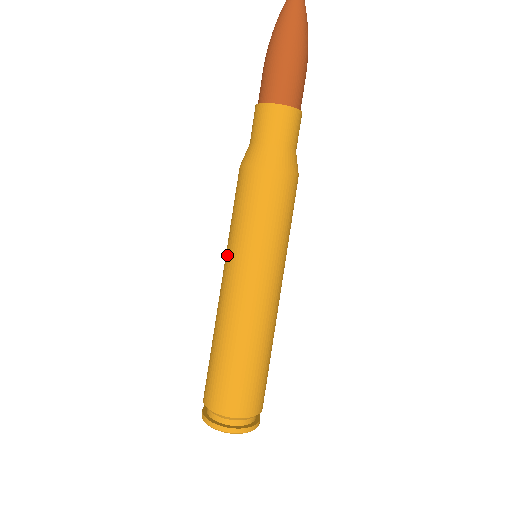
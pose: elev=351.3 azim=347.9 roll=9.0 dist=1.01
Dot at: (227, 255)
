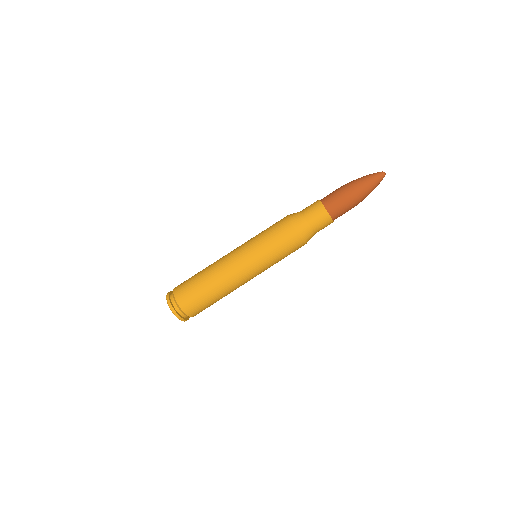
Dot at: (245, 243)
